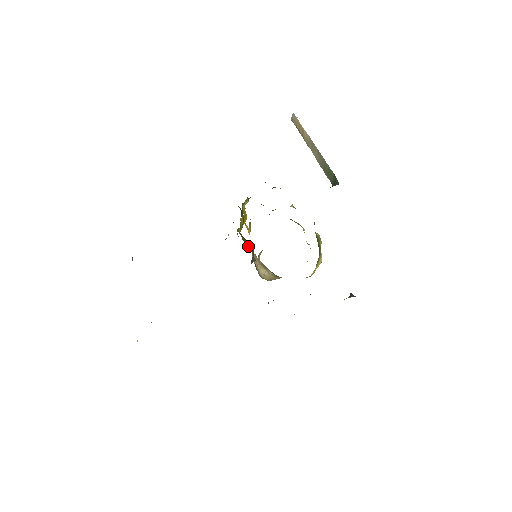
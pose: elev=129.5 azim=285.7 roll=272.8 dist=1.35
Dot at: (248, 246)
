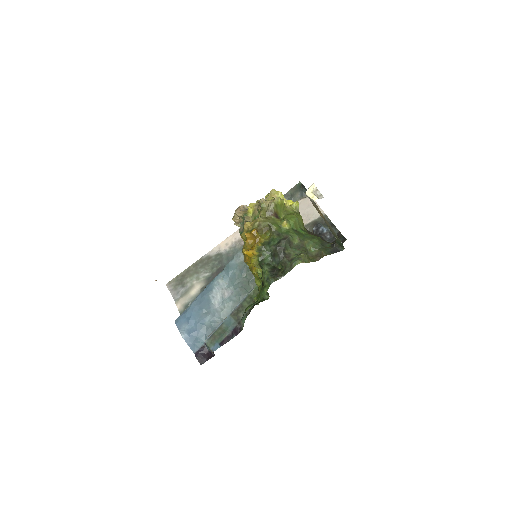
Dot at: occluded
